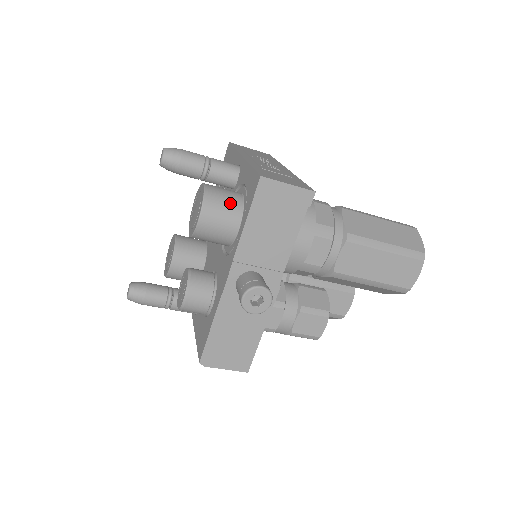
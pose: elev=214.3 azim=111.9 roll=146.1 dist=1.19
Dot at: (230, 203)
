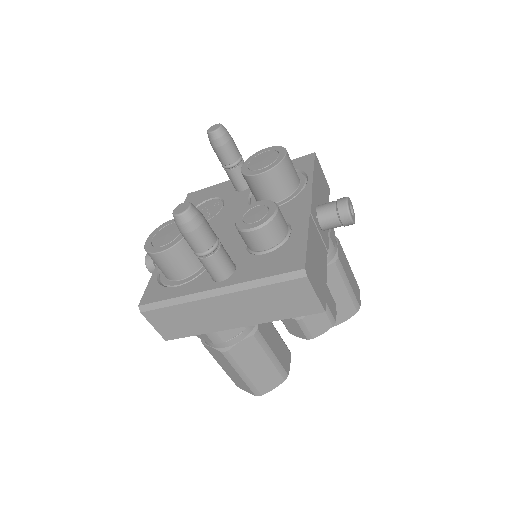
Dot at: occluded
